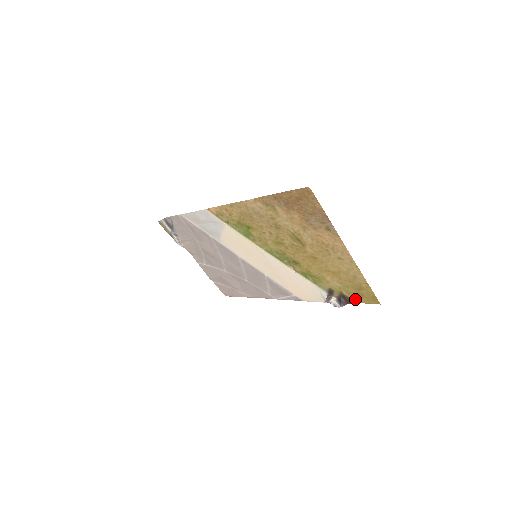
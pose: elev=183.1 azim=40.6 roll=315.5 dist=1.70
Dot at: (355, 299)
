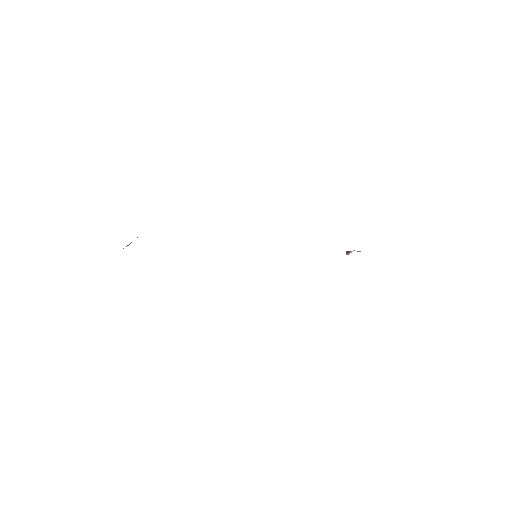
Dot at: occluded
